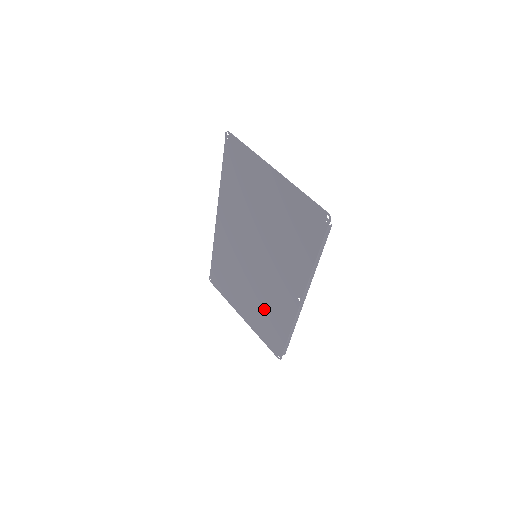
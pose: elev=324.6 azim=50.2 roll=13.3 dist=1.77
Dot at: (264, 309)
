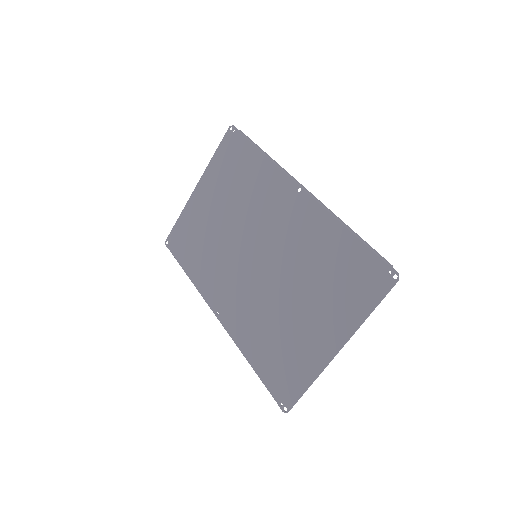
Dot at: (317, 275)
